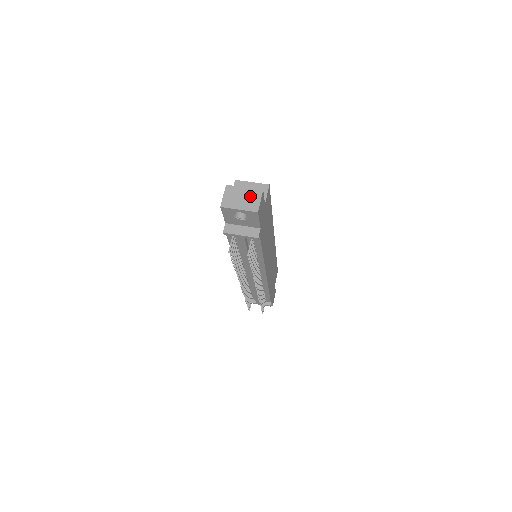
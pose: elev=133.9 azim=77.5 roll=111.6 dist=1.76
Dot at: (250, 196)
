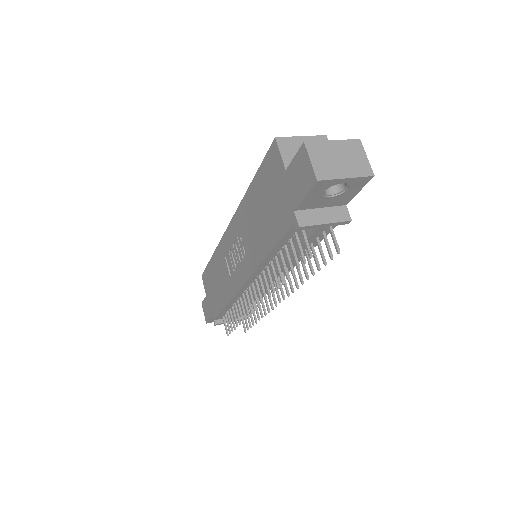
Dot at: (349, 153)
